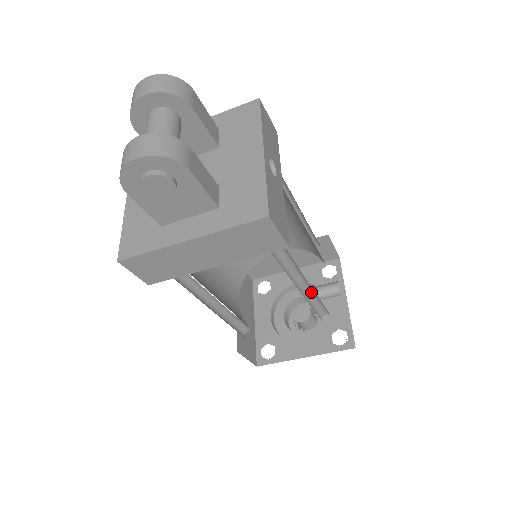
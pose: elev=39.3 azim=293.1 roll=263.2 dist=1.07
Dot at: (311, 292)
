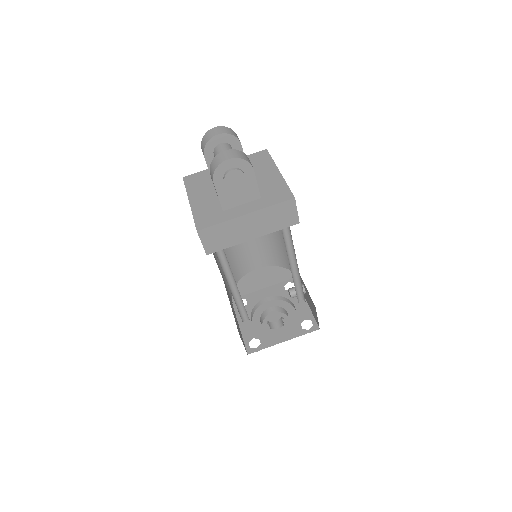
Dot at: (296, 276)
